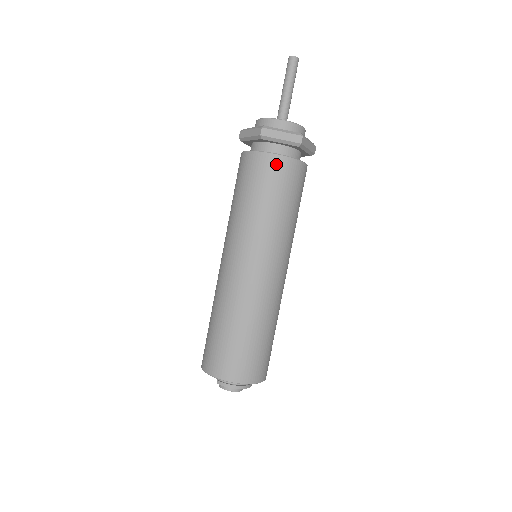
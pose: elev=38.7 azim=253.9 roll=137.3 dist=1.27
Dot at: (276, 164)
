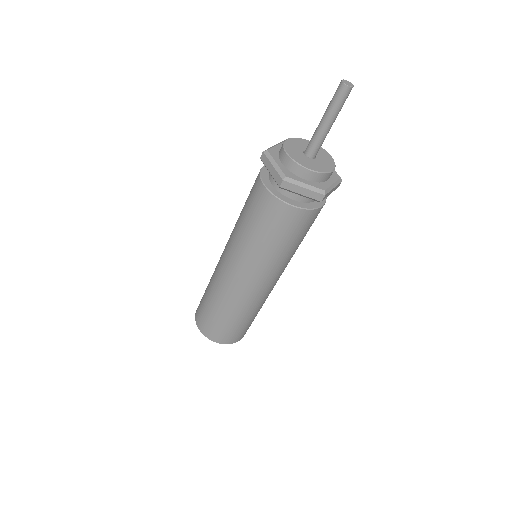
Dot at: (289, 214)
